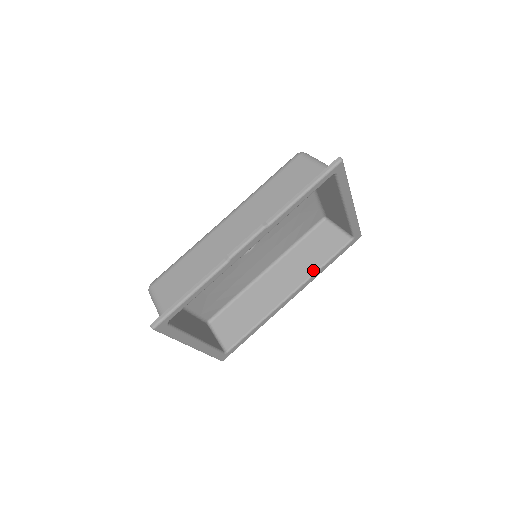
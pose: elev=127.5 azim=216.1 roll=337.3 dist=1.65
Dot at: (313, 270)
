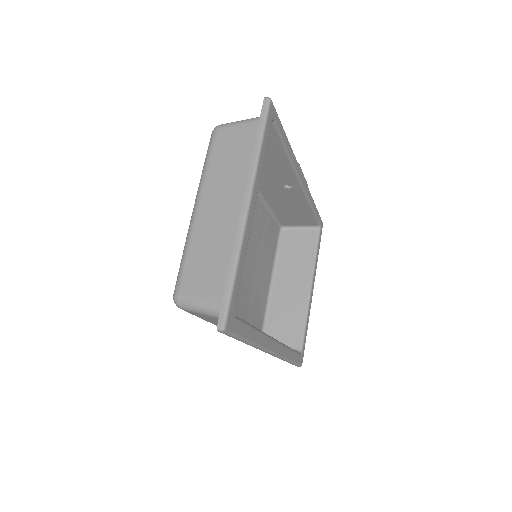
Dot at: occluded
